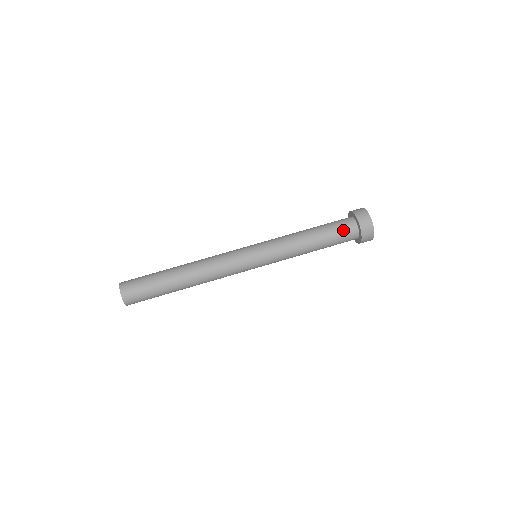
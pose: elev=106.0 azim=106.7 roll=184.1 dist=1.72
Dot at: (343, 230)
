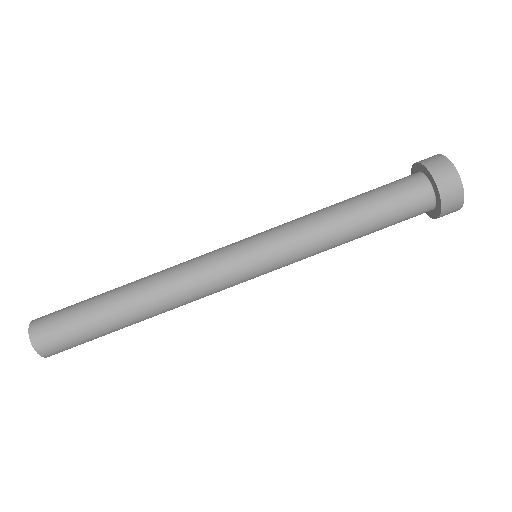
Dot at: (406, 196)
